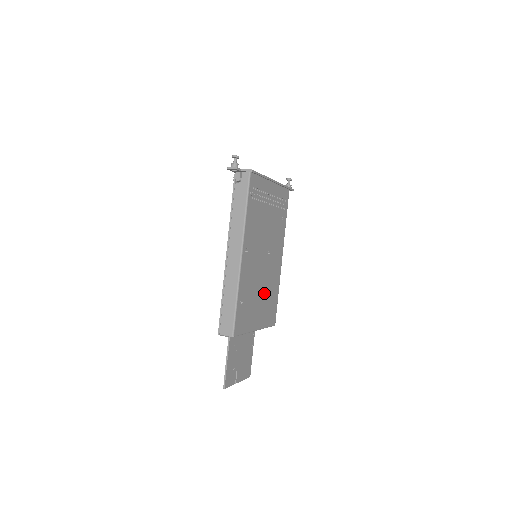
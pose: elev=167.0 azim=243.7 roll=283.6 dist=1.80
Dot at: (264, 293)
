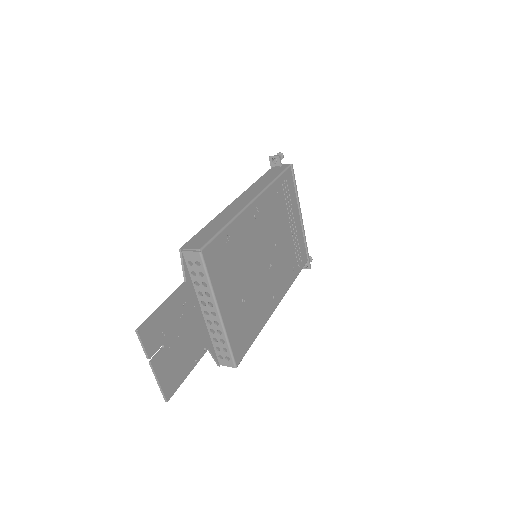
Dot at: (248, 294)
